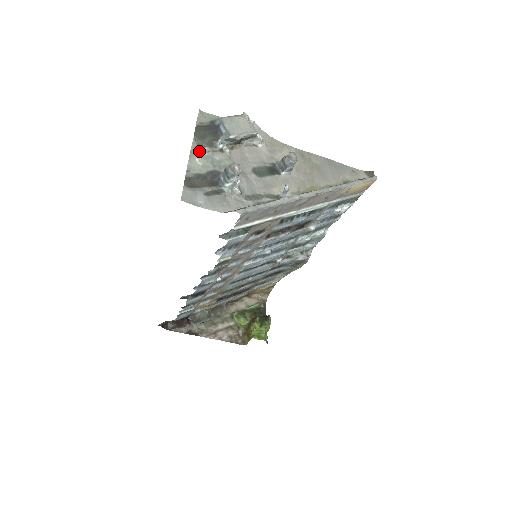
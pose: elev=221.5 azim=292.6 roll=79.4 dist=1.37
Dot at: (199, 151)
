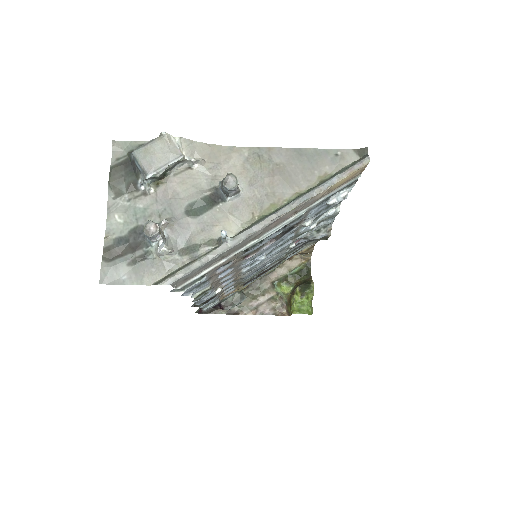
Dot at: (118, 203)
